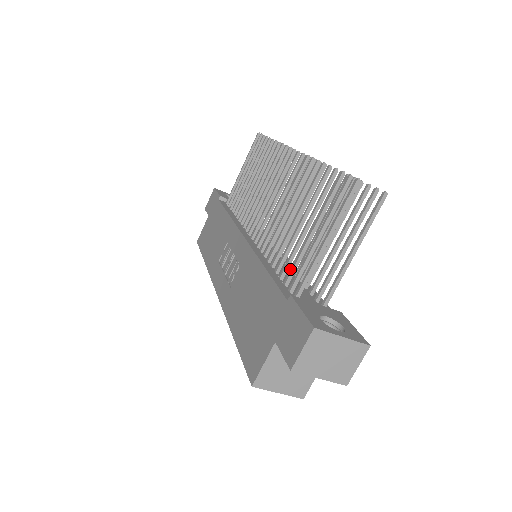
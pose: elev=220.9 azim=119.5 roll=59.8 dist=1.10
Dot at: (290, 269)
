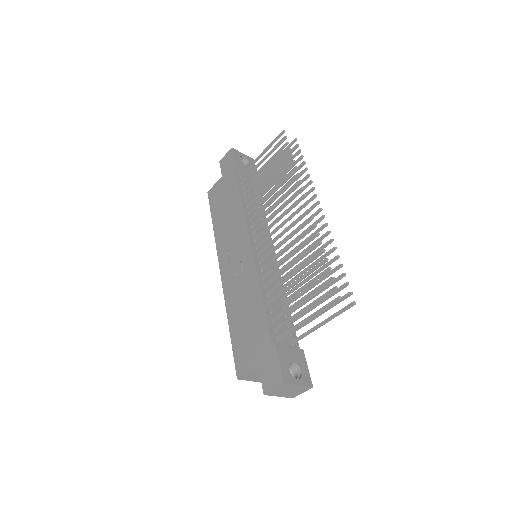
Dot at: (279, 314)
